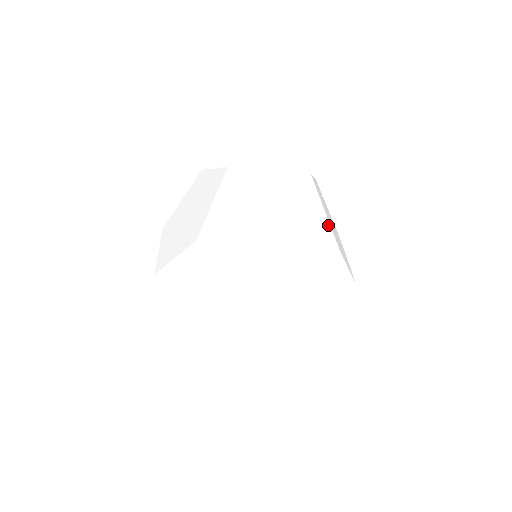
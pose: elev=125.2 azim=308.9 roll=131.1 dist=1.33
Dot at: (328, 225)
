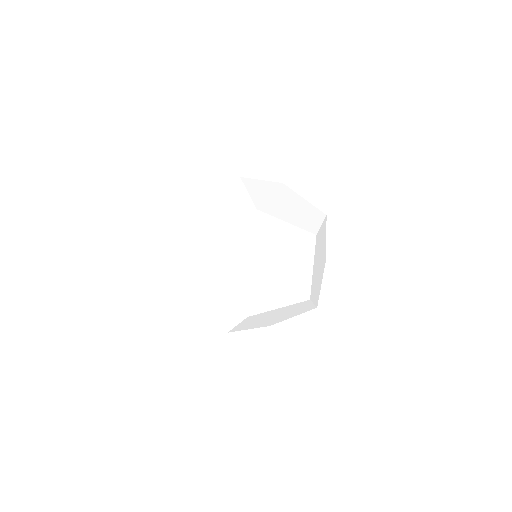
Dot at: occluded
